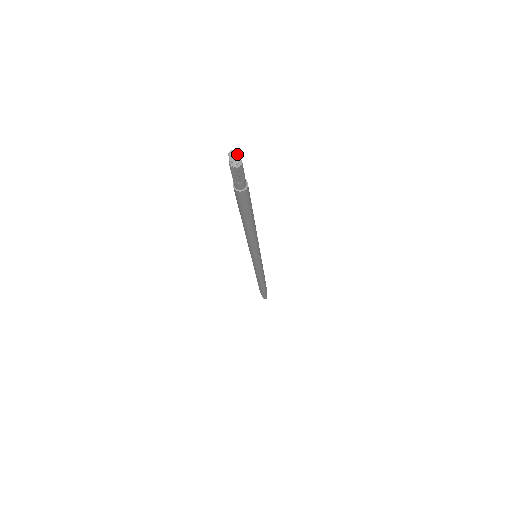
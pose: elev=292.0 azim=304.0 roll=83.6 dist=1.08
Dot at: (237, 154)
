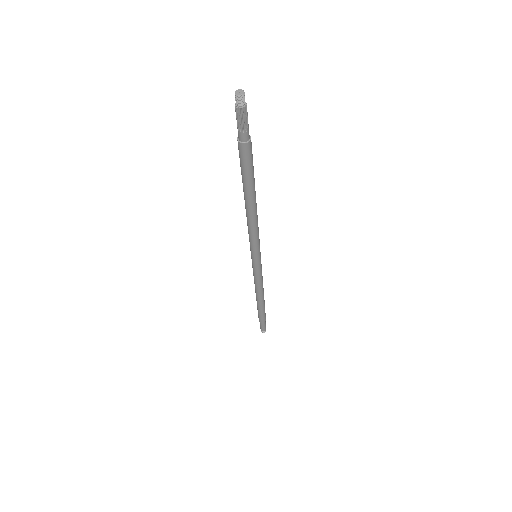
Dot at: (242, 91)
